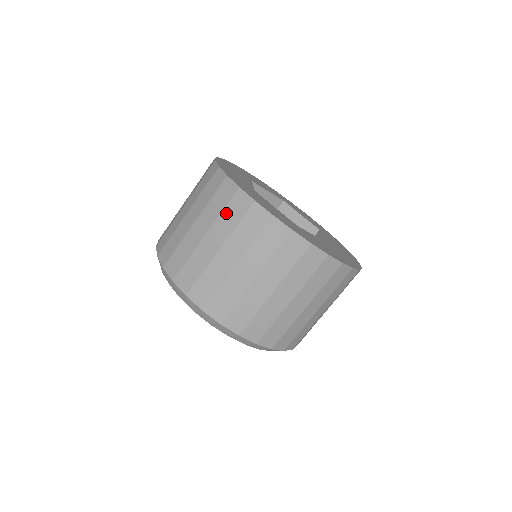
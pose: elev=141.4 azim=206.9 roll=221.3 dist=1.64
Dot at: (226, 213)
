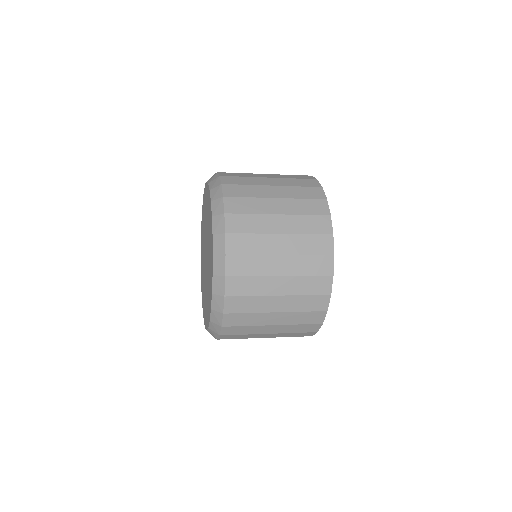
Dot at: (291, 175)
